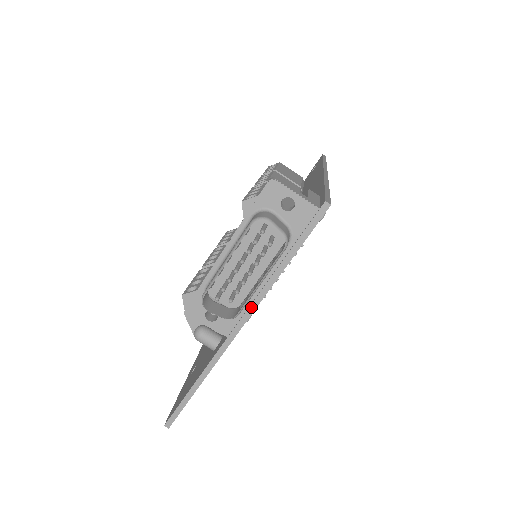
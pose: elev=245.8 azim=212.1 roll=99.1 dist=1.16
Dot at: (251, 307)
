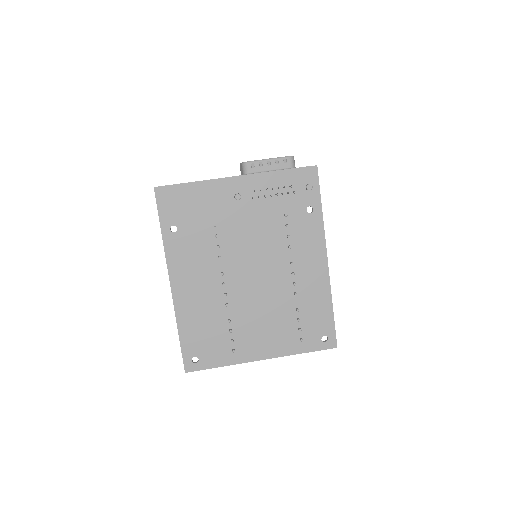
Dot at: (251, 174)
